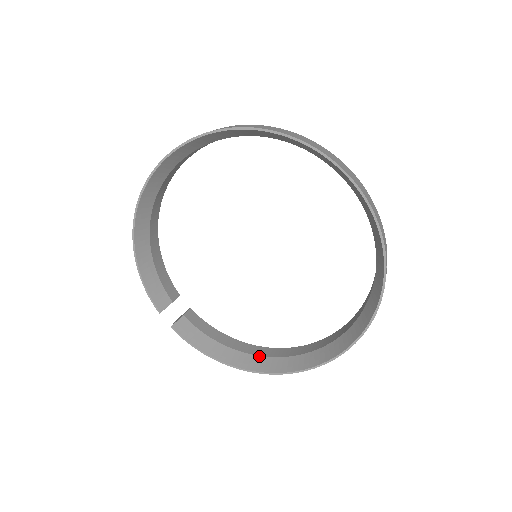
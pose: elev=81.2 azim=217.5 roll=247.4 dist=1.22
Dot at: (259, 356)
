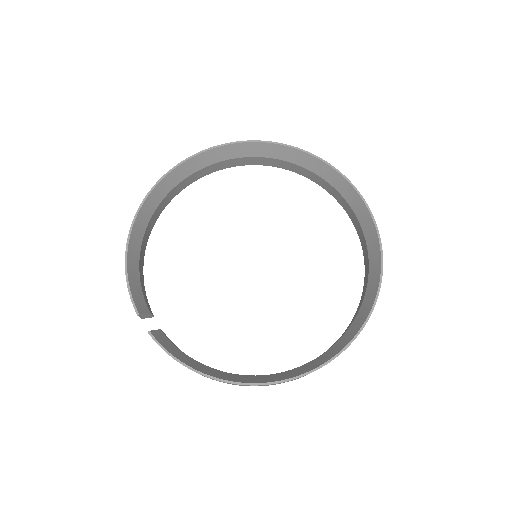
Dot at: (248, 375)
